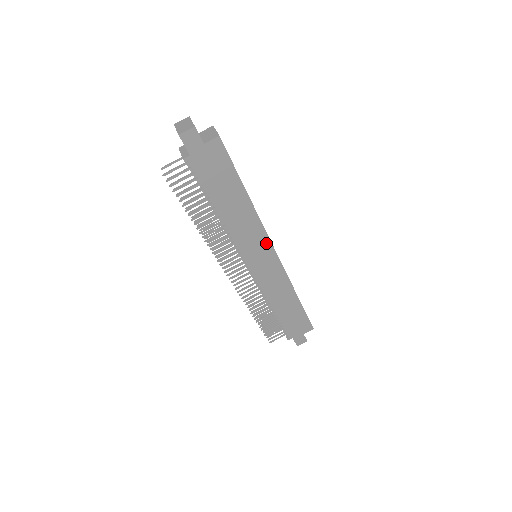
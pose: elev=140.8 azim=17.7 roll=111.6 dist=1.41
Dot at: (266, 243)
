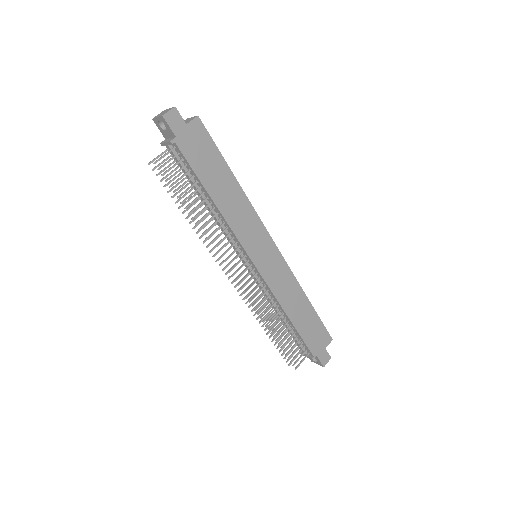
Dot at: (263, 233)
